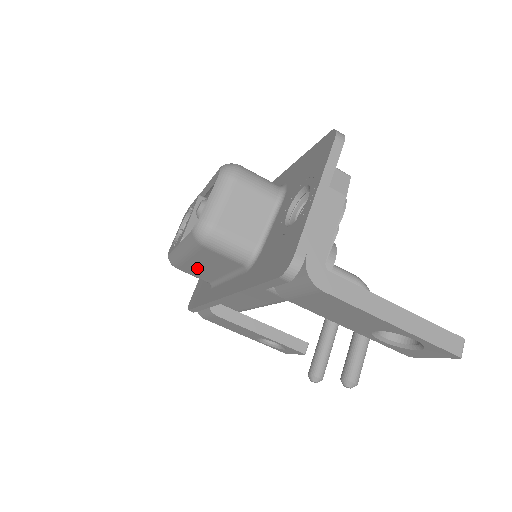
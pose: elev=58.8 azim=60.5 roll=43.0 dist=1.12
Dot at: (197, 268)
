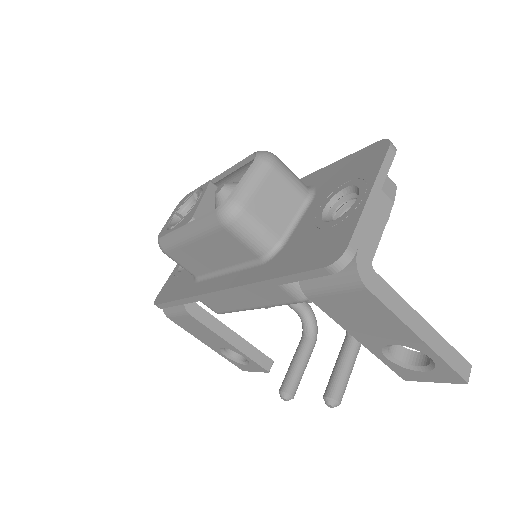
Dot at: (194, 255)
